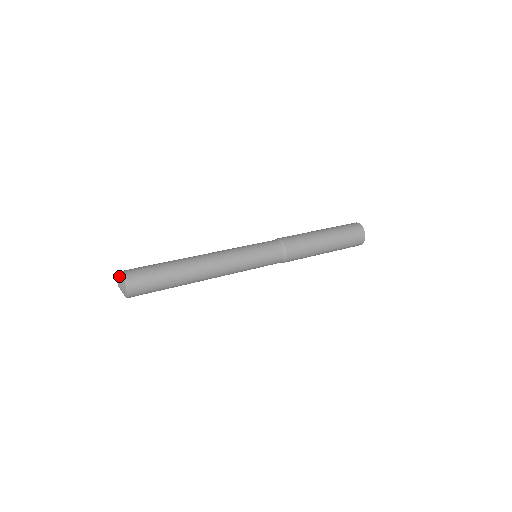
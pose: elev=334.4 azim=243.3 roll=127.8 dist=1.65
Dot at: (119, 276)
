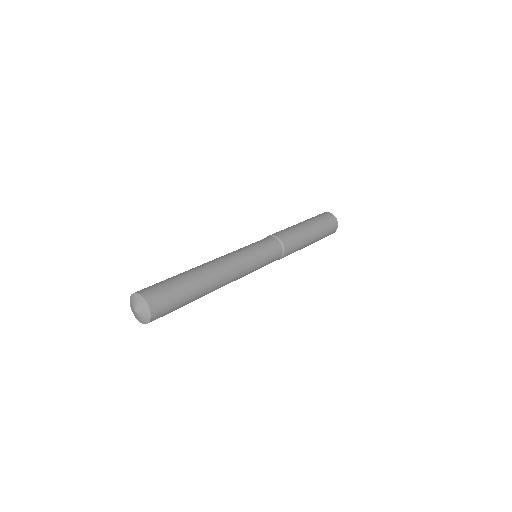
Dot at: (131, 301)
